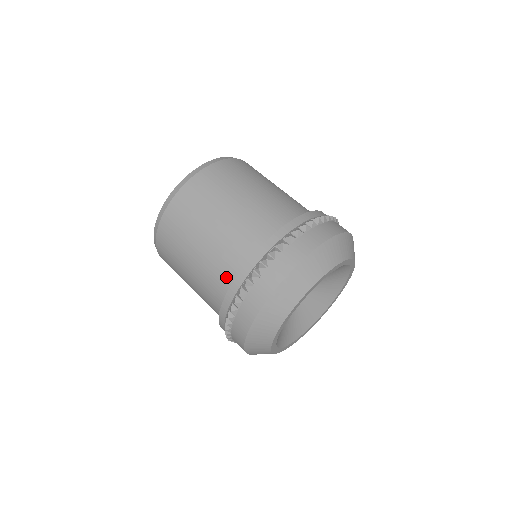
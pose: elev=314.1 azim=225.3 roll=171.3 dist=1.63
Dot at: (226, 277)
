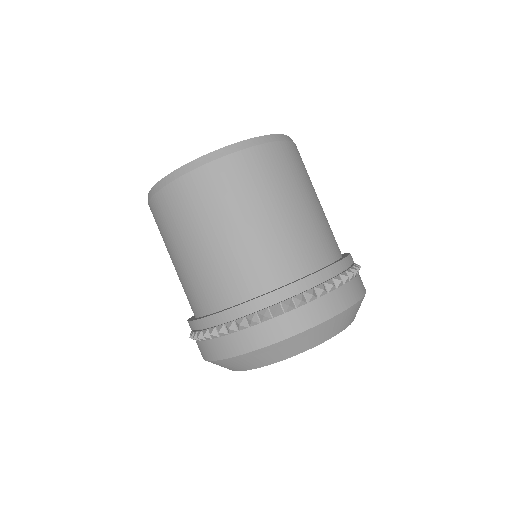
Dot at: (196, 304)
